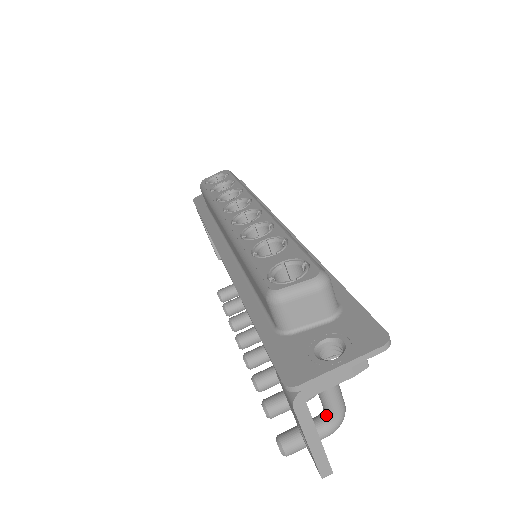
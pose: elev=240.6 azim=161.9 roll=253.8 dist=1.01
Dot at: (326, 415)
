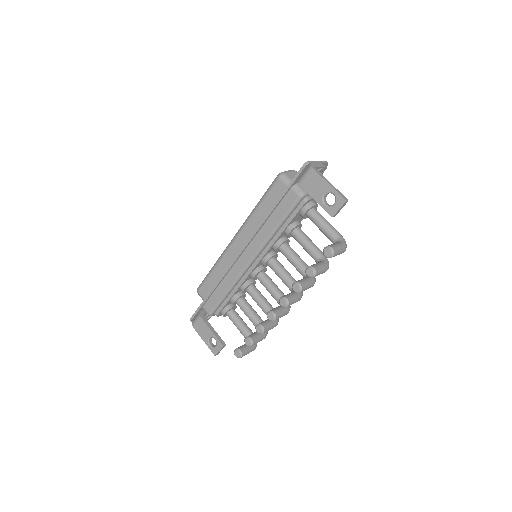
Dot at: (336, 240)
